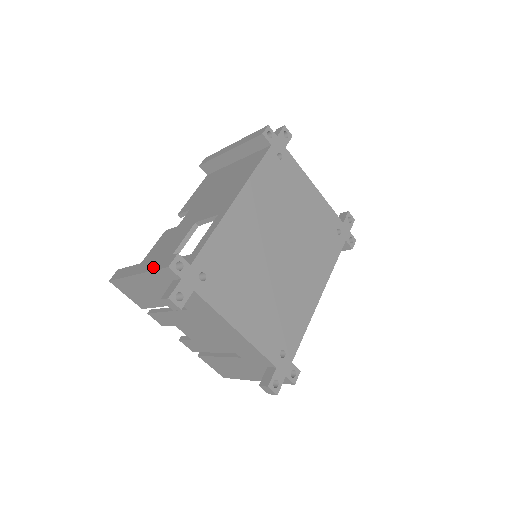
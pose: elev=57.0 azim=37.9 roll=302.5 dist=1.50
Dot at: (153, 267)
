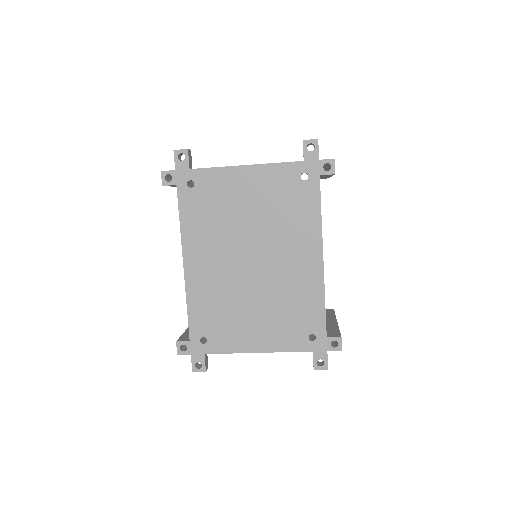
Dot at: occluded
